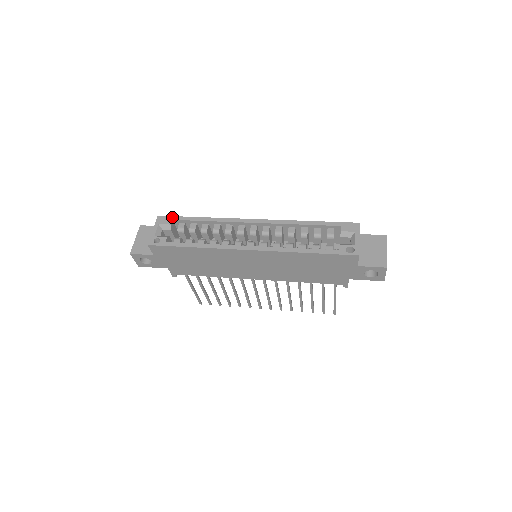
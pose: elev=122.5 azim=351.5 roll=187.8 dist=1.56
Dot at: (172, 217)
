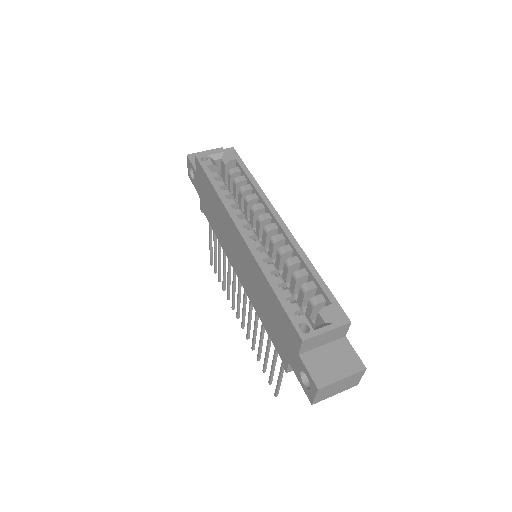
Dot at: (239, 157)
